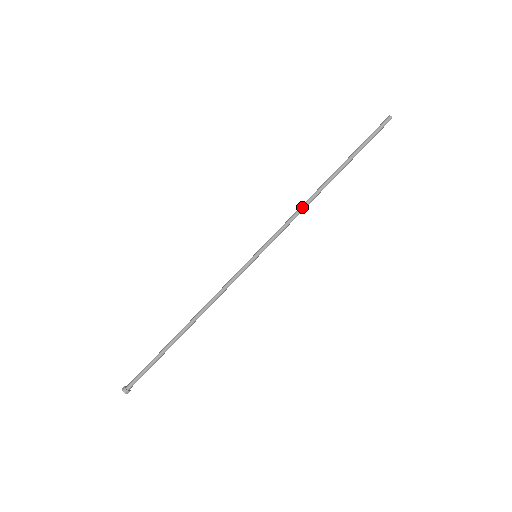
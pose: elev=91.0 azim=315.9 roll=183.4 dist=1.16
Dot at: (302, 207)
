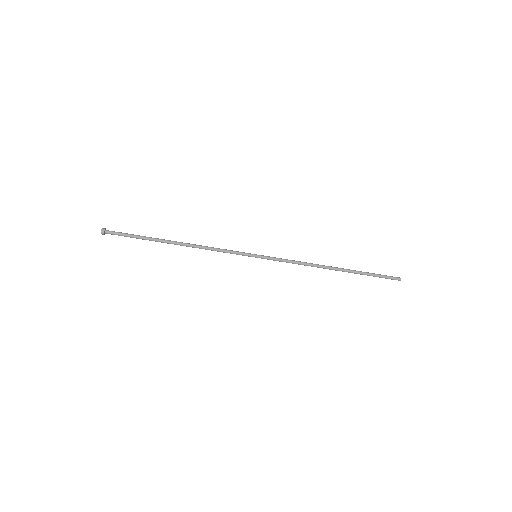
Dot at: (308, 263)
